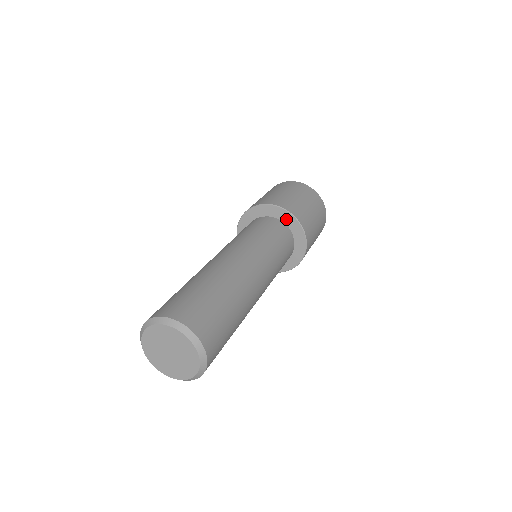
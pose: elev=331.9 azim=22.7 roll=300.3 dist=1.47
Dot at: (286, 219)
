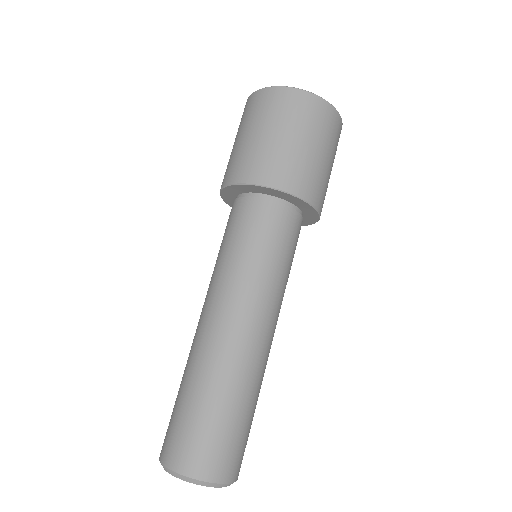
Dot at: (283, 197)
